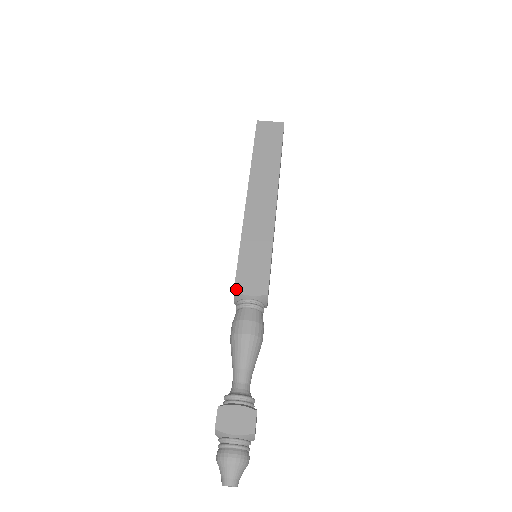
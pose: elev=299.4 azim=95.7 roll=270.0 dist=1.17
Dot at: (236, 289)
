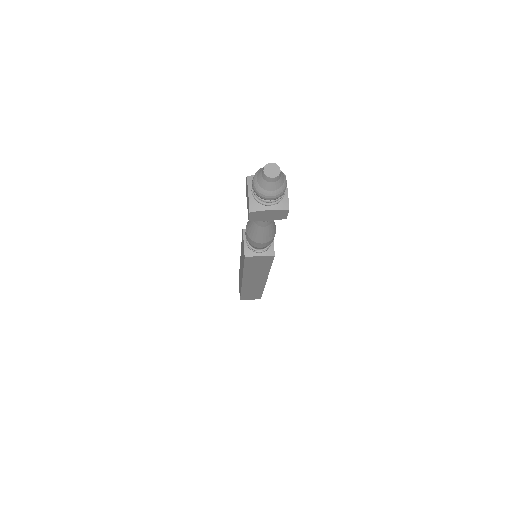
Dot at: (244, 230)
